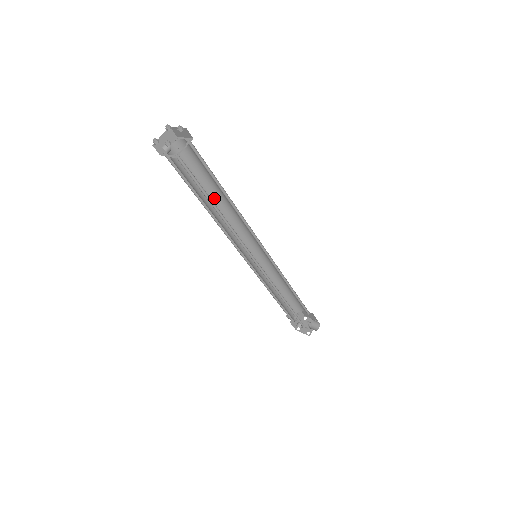
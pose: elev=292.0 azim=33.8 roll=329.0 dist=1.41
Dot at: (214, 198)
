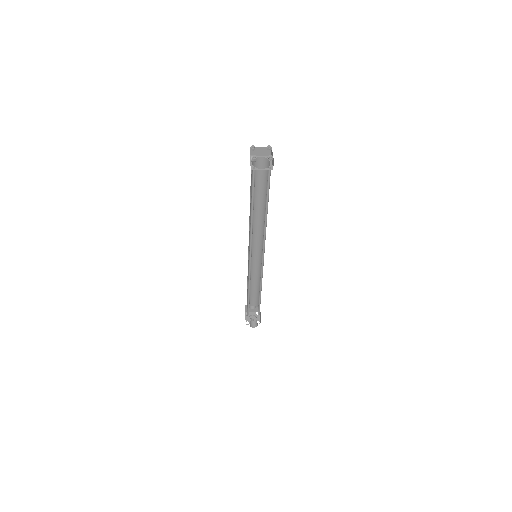
Dot at: (262, 205)
